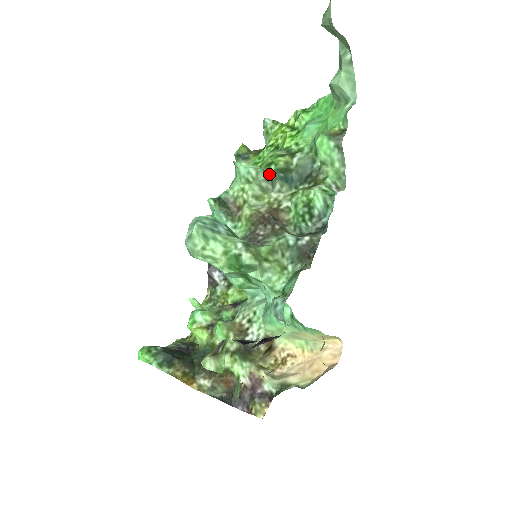
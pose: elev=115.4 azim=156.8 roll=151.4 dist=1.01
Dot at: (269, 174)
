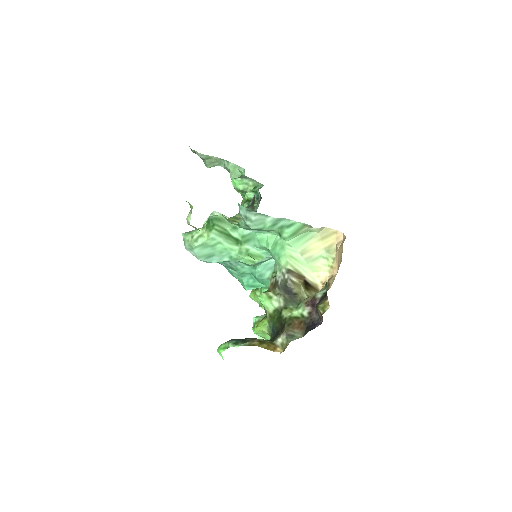
Dot at: occluded
